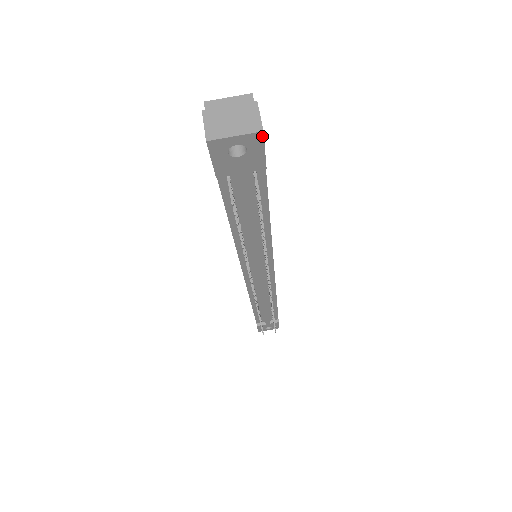
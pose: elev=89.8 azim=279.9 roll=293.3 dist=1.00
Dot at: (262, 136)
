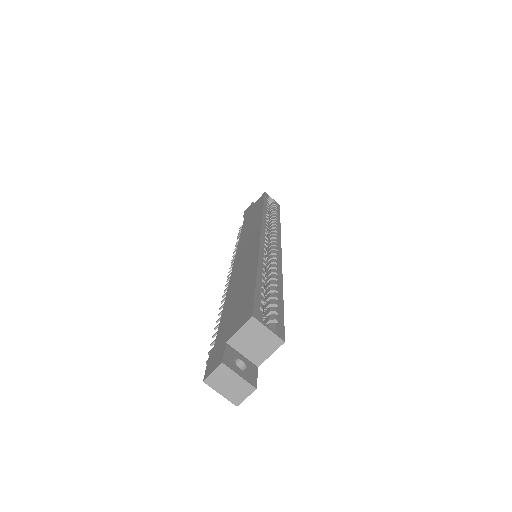
Dot at: (237, 402)
